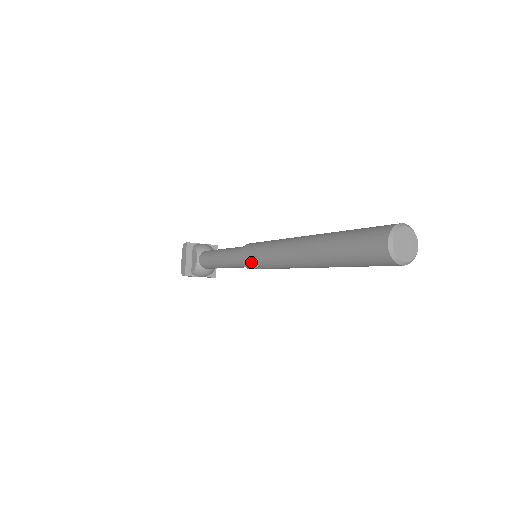
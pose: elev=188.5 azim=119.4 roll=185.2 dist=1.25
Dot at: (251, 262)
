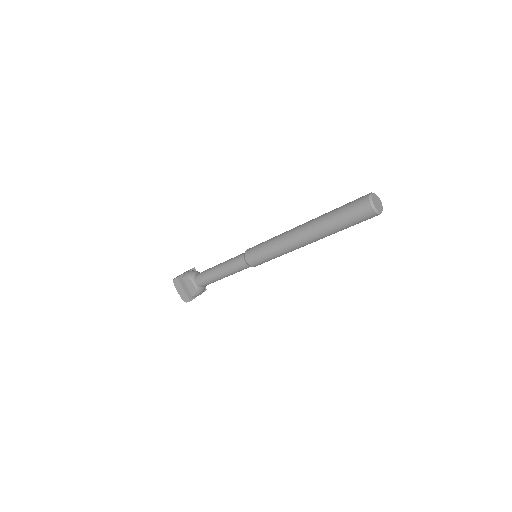
Dot at: (260, 261)
